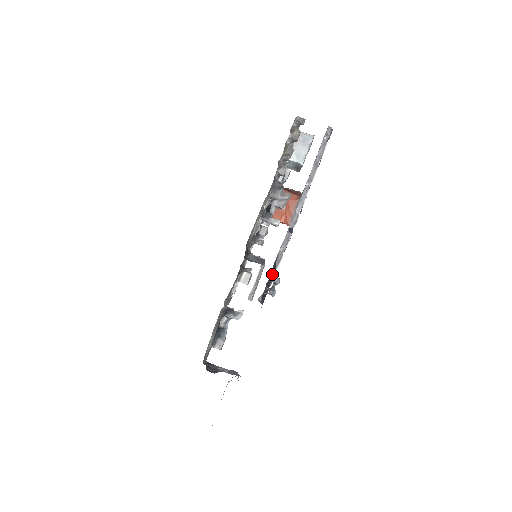
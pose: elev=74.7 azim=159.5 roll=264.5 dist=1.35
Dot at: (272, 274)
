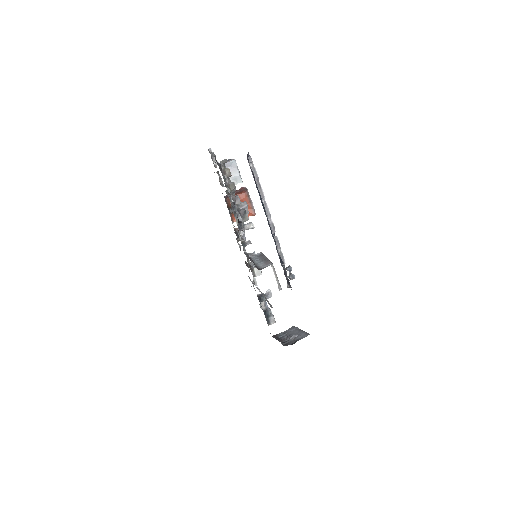
Dot at: occluded
